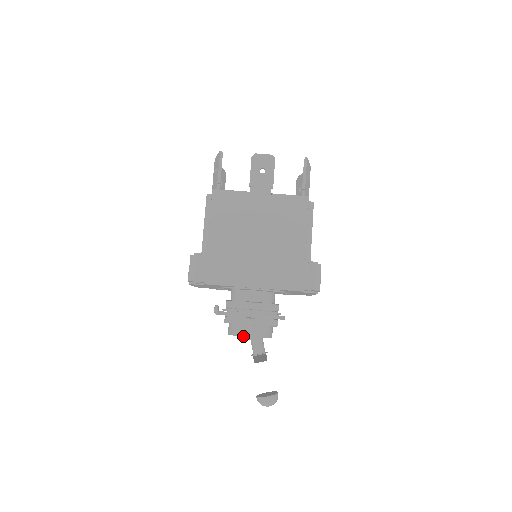
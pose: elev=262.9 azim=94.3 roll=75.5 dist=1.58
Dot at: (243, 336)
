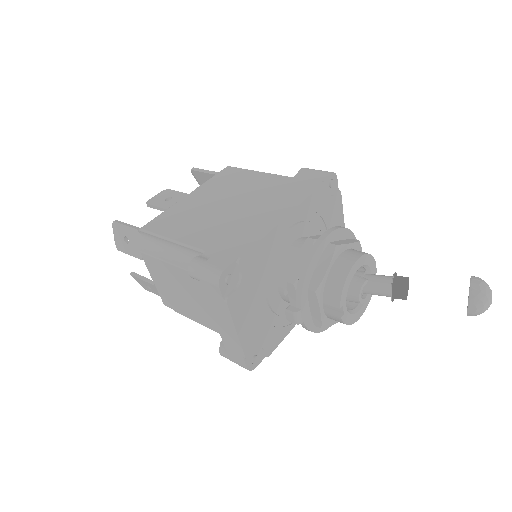
Dot at: (350, 269)
